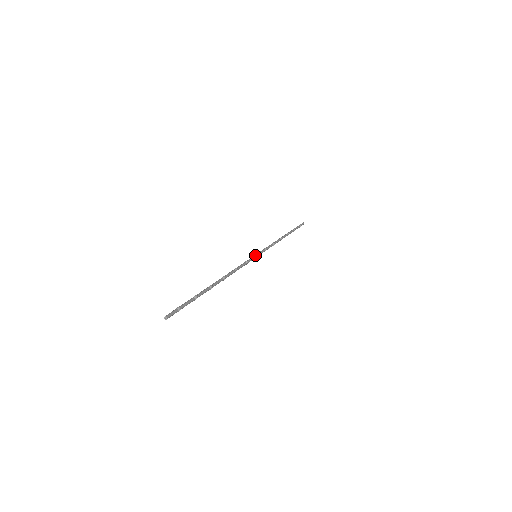
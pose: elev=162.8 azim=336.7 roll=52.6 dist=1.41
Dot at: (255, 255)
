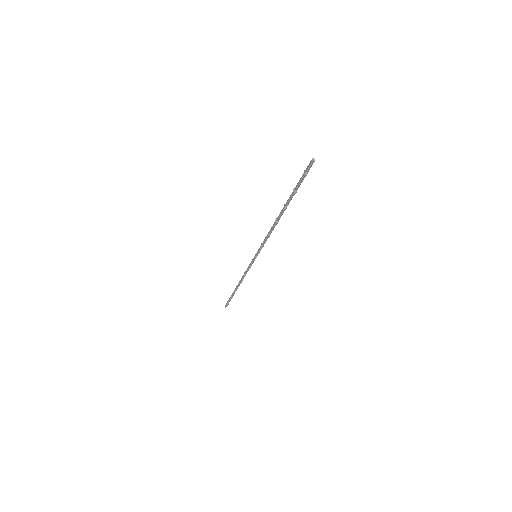
Dot at: (256, 254)
